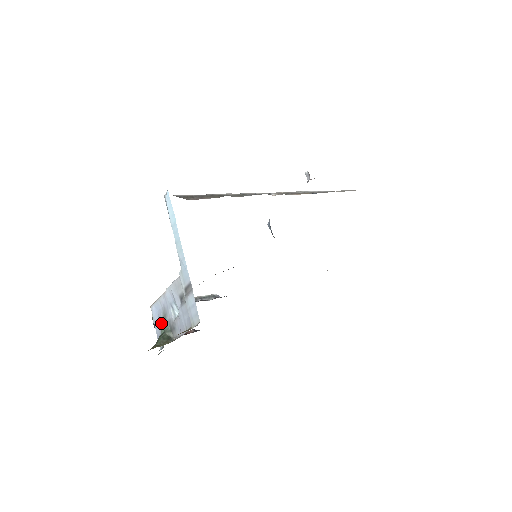
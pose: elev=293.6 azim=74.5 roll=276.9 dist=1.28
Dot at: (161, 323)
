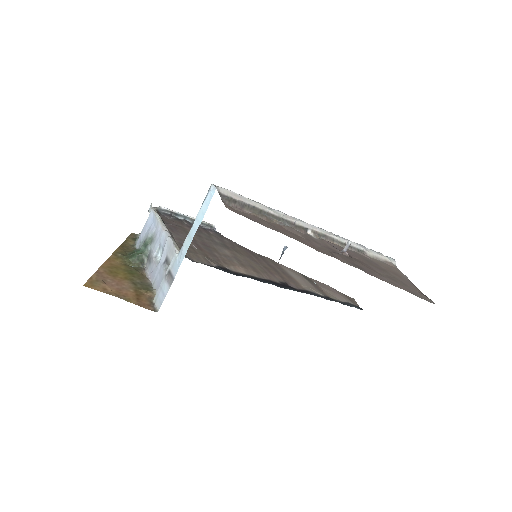
Dot at: (146, 240)
